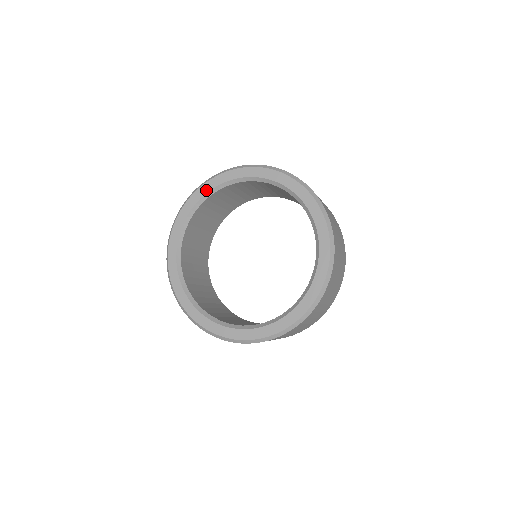
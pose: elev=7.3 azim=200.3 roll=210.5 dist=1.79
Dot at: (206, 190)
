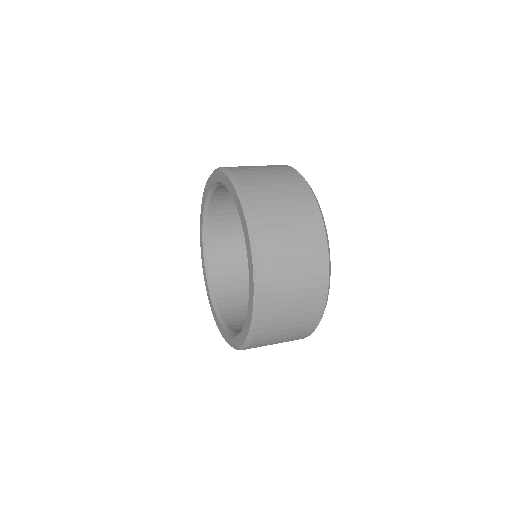
Dot at: (222, 180)
